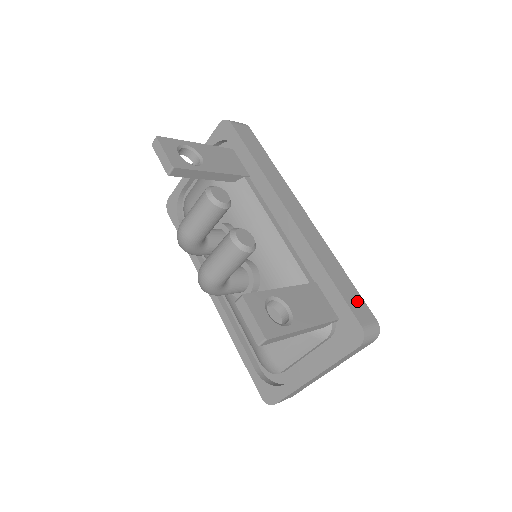
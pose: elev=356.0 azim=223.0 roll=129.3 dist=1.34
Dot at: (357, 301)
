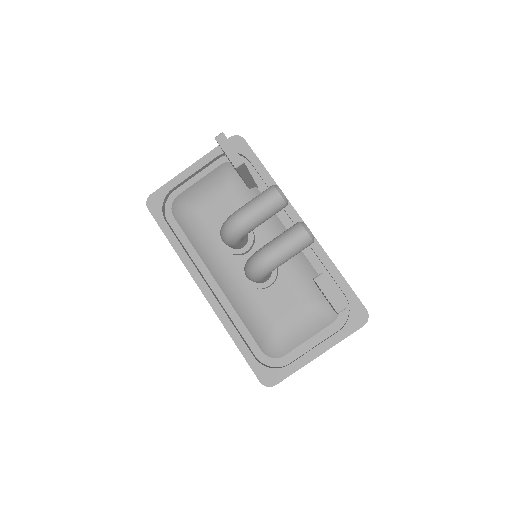
Dot at: occluded
